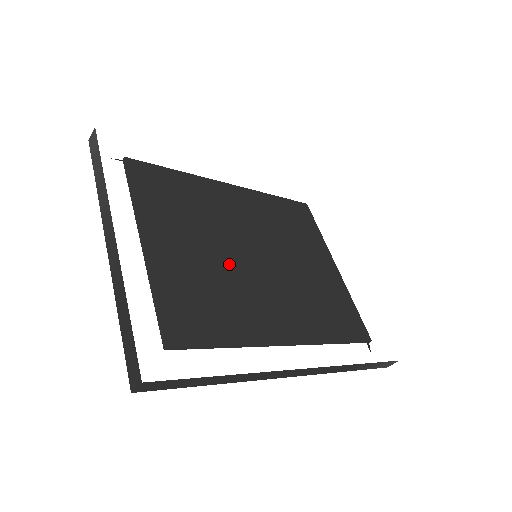
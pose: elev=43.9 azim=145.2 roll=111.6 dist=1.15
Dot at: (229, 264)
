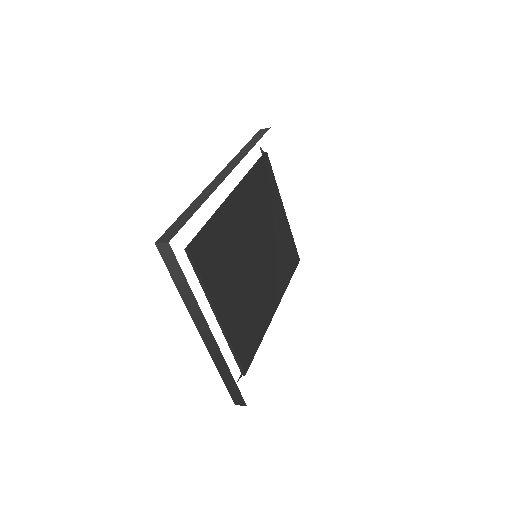
Dot at: (250, 283)
